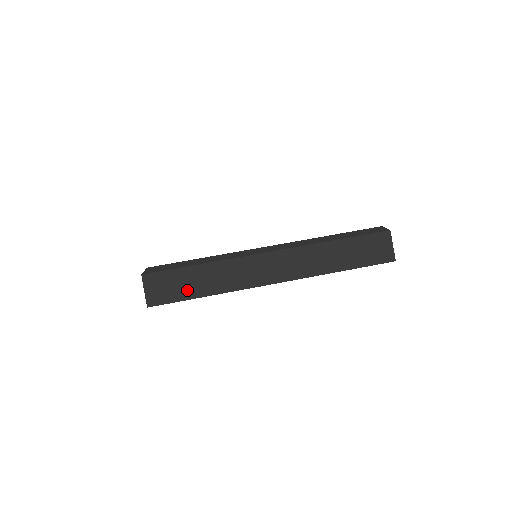
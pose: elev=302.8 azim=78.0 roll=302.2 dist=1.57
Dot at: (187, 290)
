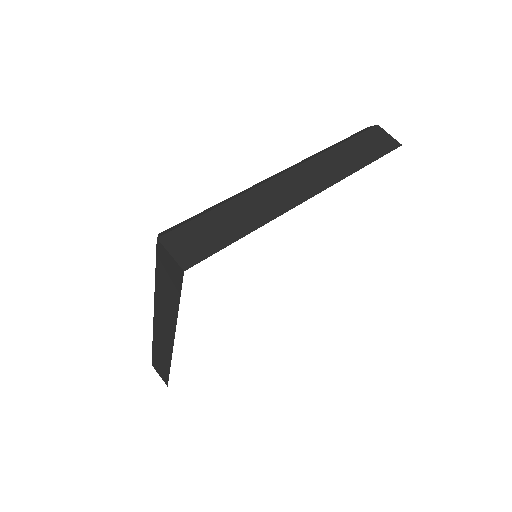
Dot at: (222, 235)
